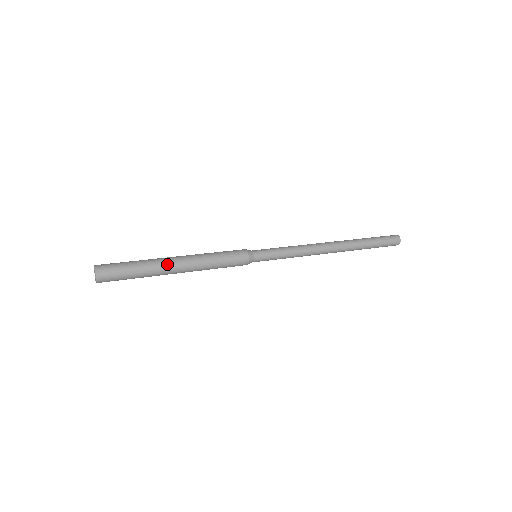
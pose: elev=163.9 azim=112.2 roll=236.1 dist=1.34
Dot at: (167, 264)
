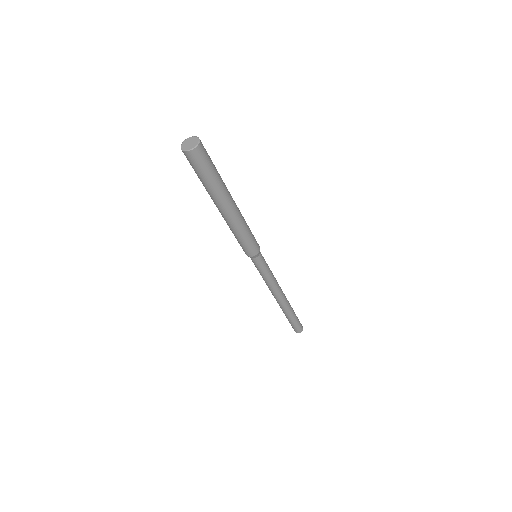
Dot at: (229, 192)
